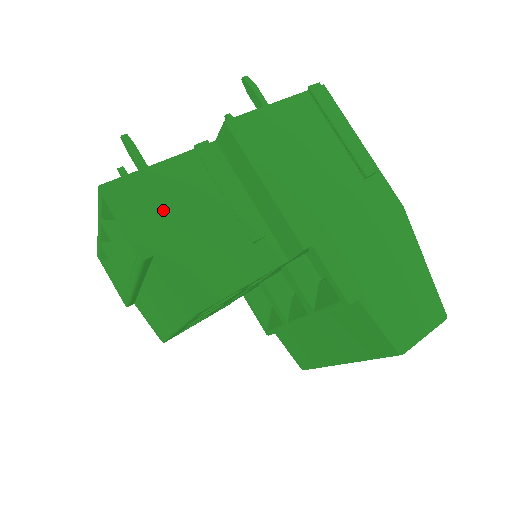
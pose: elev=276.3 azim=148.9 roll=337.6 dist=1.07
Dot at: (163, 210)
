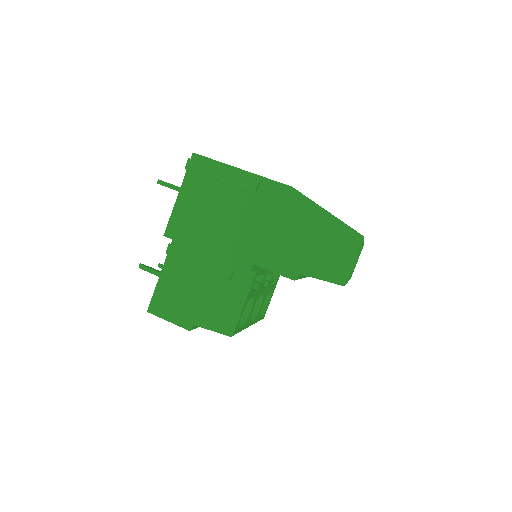
Dot at: (180, 299)
